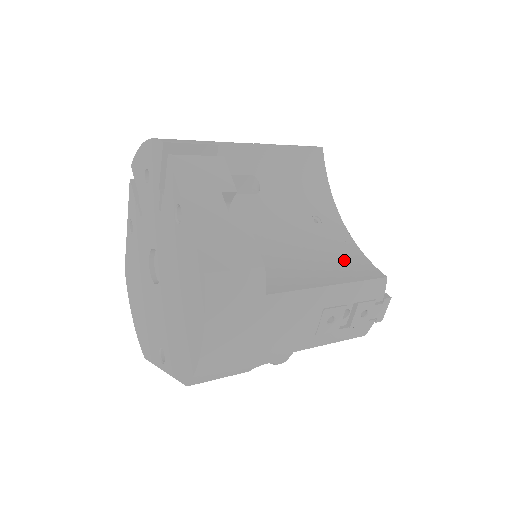
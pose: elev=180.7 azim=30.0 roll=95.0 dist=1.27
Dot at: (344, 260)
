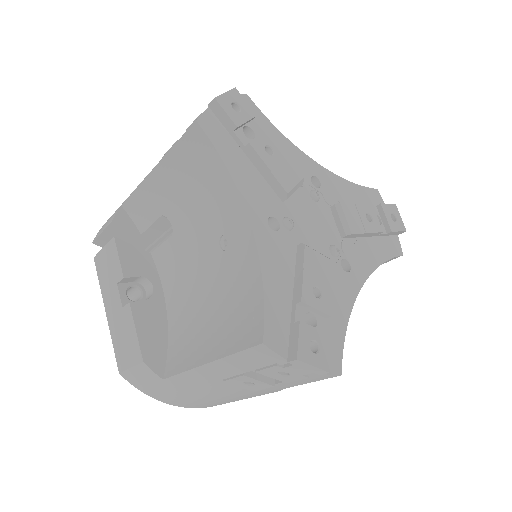
Dot at: (237, 310)
